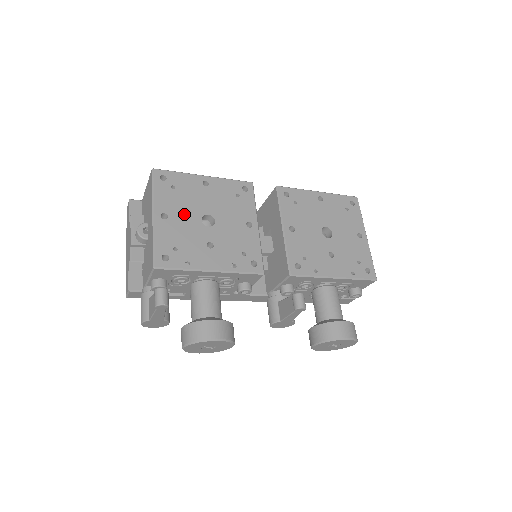
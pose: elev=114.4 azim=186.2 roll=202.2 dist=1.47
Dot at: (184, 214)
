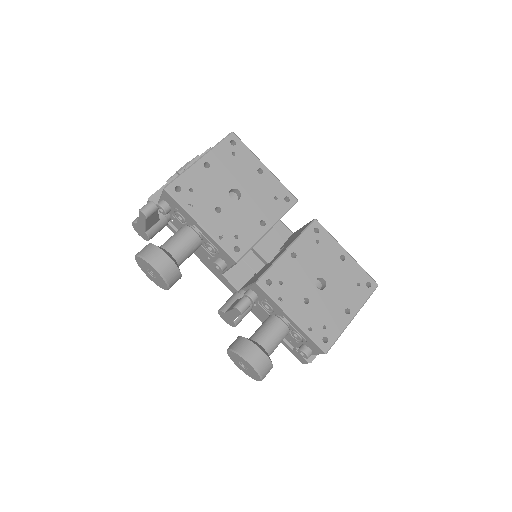
Dot at: (222, 176)
